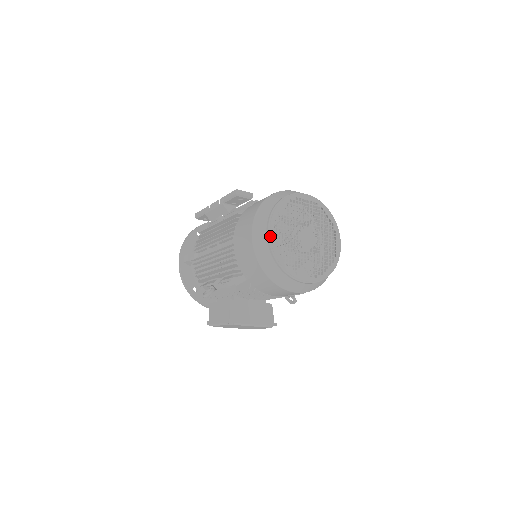
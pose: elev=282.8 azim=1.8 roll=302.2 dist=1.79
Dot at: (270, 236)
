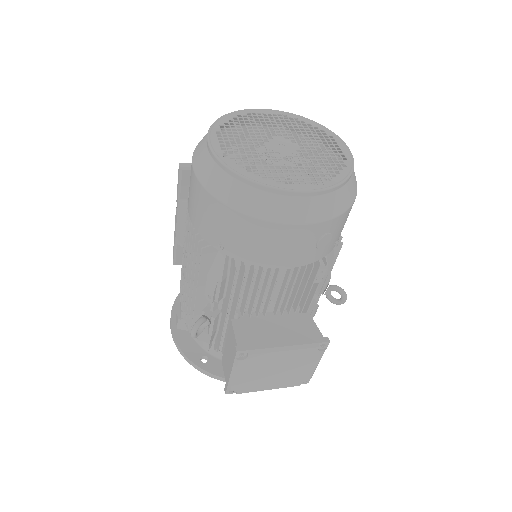
Dot at: (214, 149)
